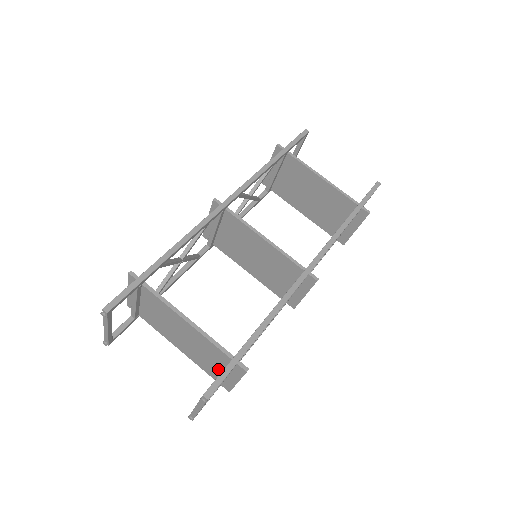
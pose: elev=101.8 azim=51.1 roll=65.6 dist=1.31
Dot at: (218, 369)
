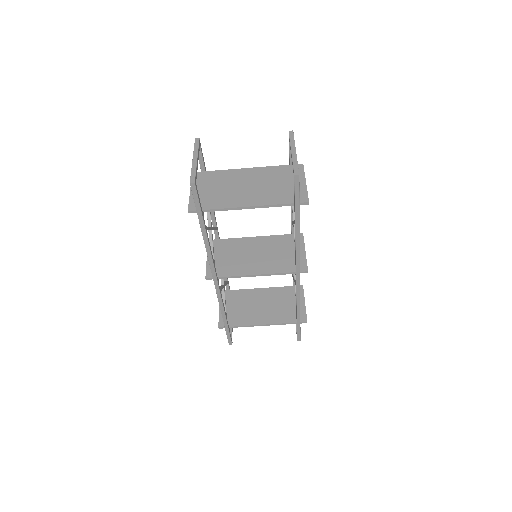
Dot at: (291, 302)
